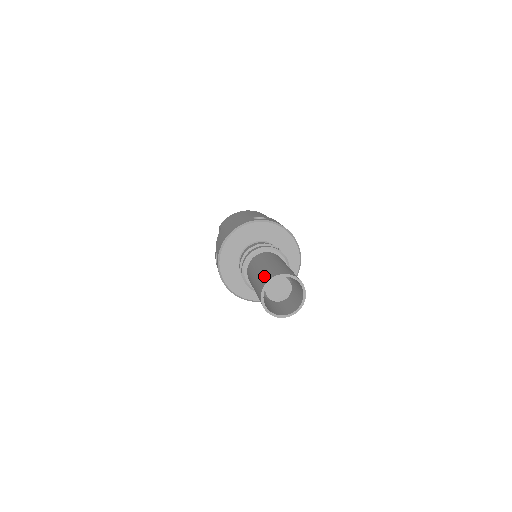
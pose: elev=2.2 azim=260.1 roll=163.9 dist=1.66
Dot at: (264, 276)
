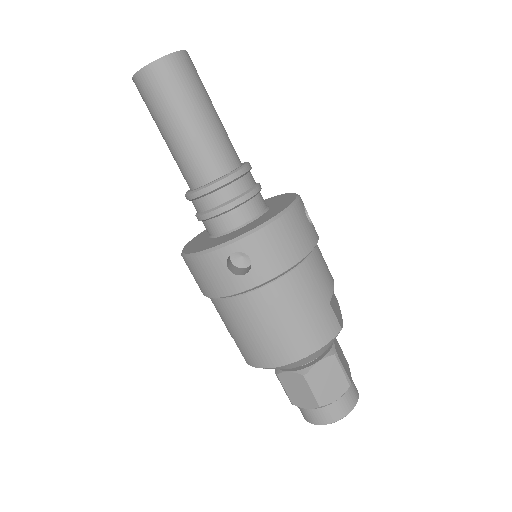
Dot at: occluded
